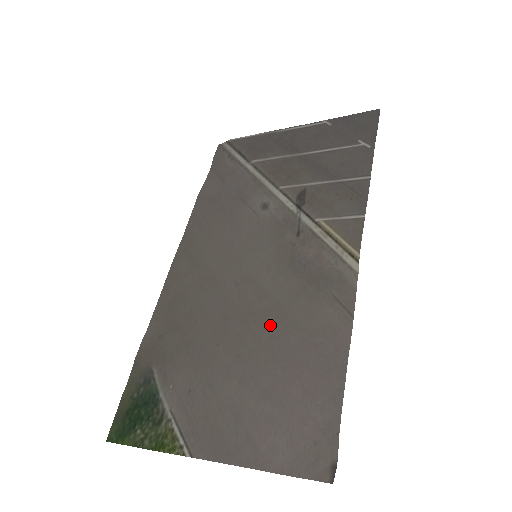
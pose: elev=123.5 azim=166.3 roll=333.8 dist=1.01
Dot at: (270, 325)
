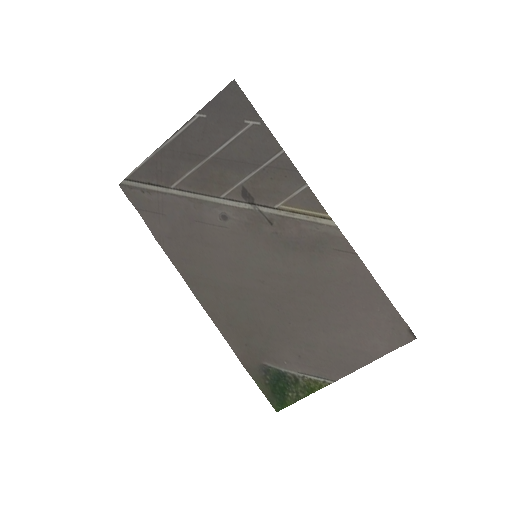
Dot at: (311, 291)
